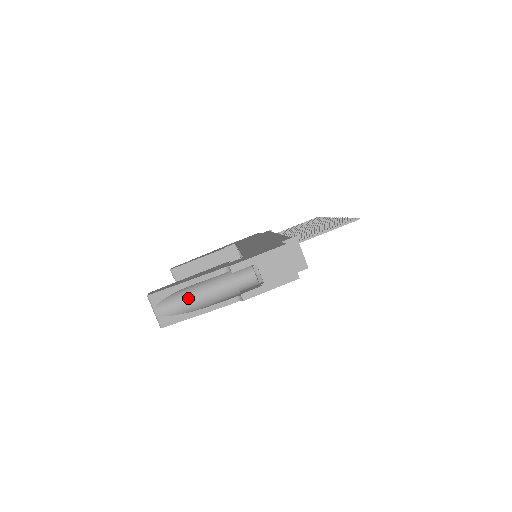
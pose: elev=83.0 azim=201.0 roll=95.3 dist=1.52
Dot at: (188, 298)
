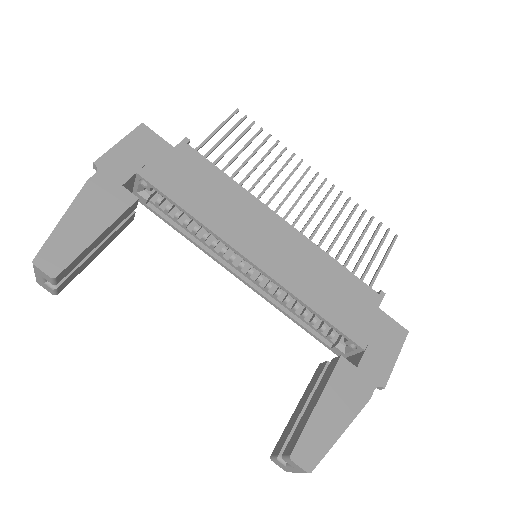
Dot at: occluded
